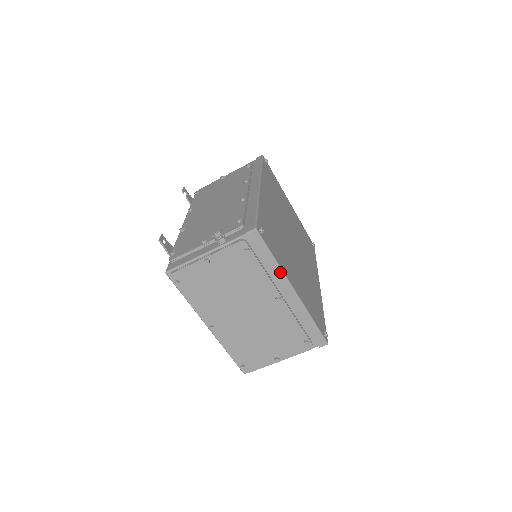
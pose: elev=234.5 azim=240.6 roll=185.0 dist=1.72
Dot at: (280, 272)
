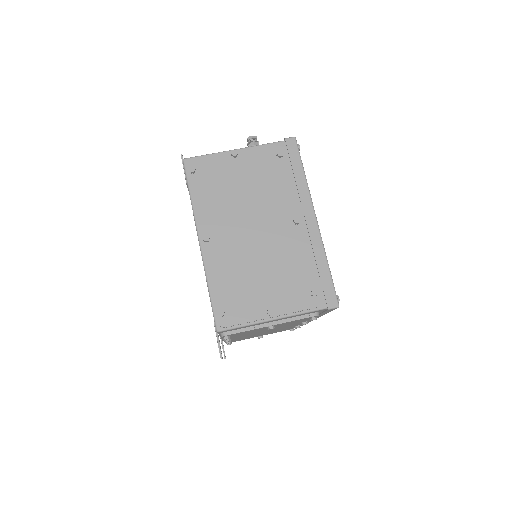
Dot at: (306, 190)
